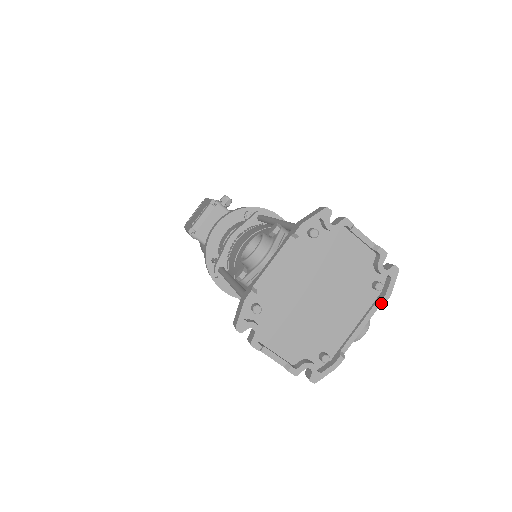
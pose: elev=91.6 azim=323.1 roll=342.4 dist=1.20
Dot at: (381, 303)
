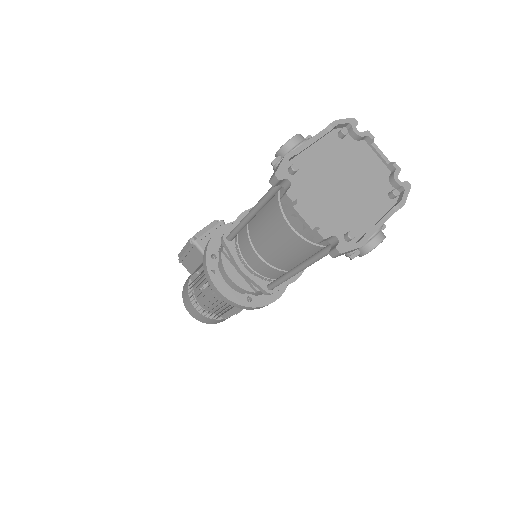
Dot at: (398, 206)
